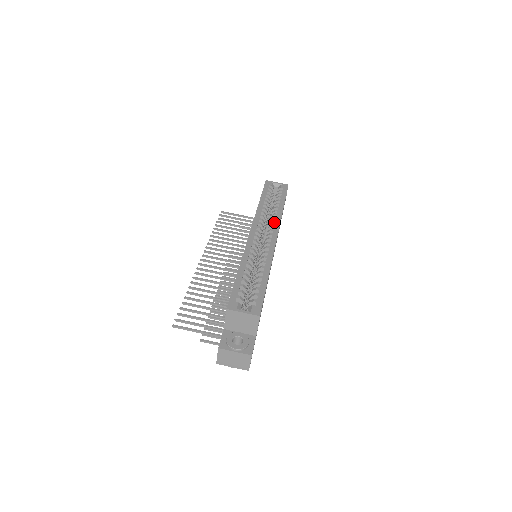
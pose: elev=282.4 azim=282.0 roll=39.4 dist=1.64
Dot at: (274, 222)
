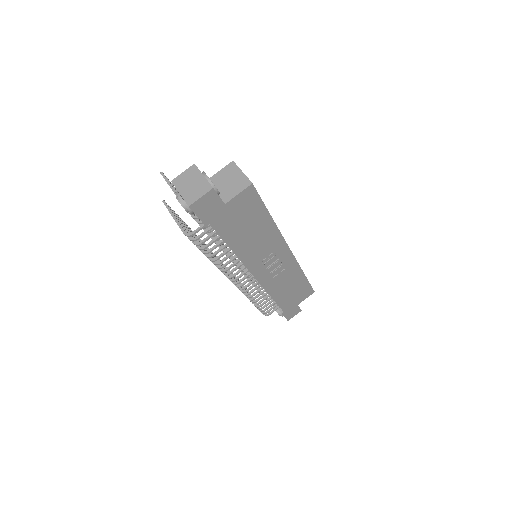
Dot at: occluded
